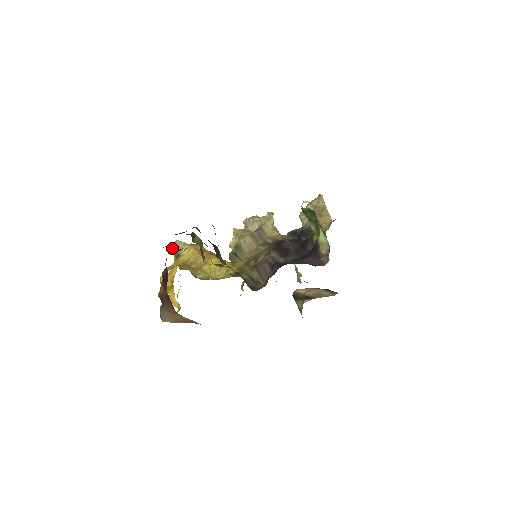
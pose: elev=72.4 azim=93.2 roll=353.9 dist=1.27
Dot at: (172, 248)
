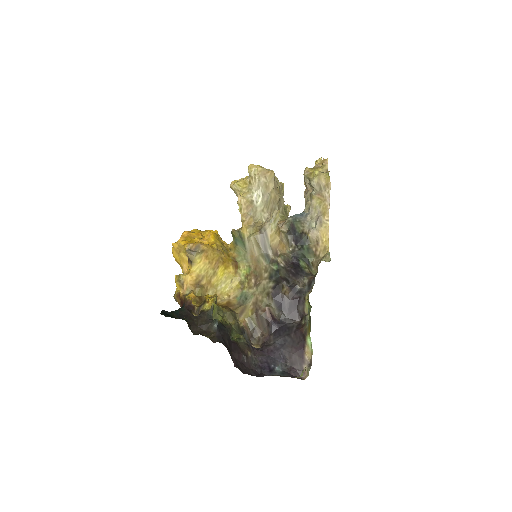
Dot at: (194, 309)
